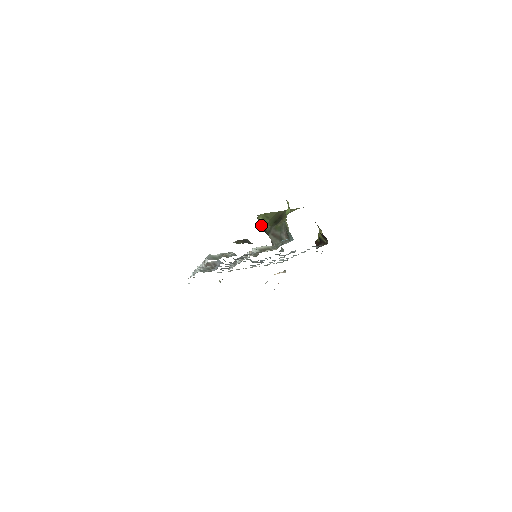
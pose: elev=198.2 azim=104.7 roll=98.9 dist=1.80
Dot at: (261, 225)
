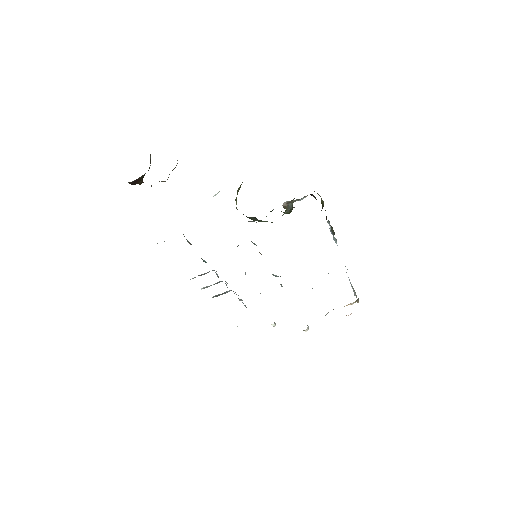
Dot at: occluded
